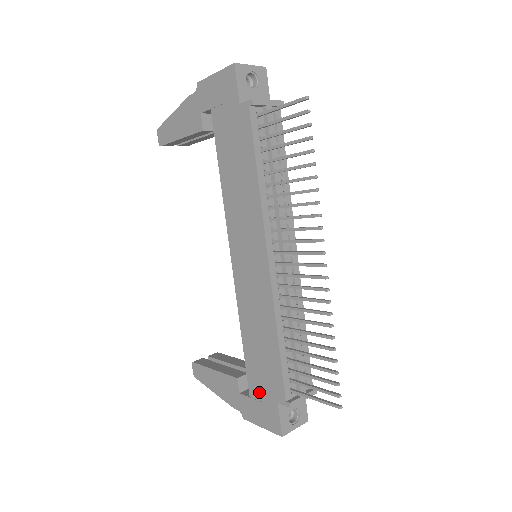
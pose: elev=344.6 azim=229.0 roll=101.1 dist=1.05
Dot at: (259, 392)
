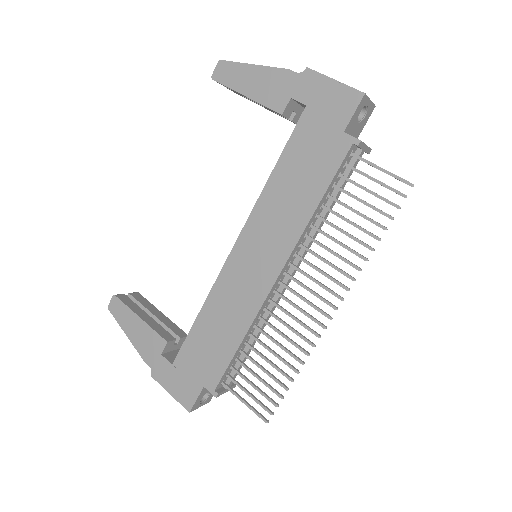
Dot at: (187, 367)
